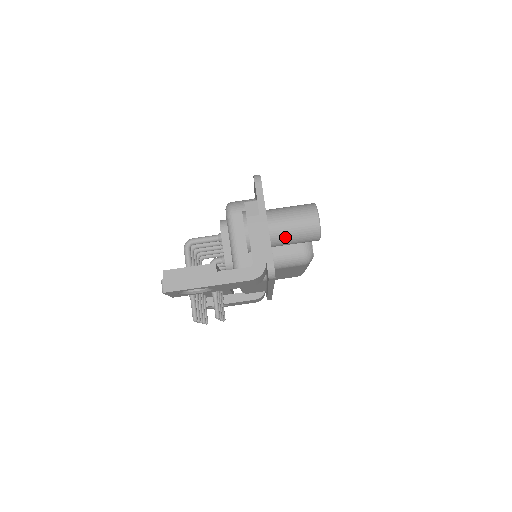
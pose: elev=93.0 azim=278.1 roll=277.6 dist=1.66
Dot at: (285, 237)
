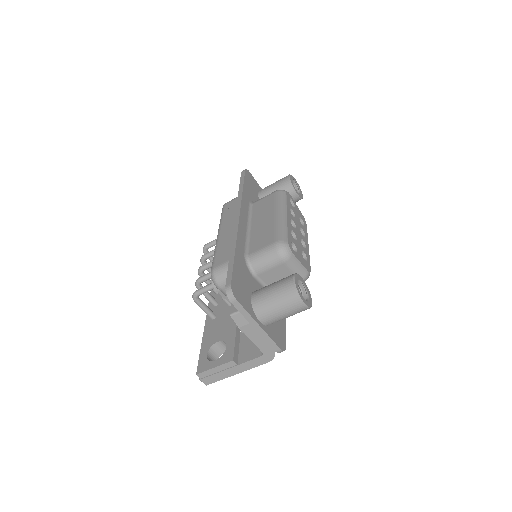
Dot at: occluded
